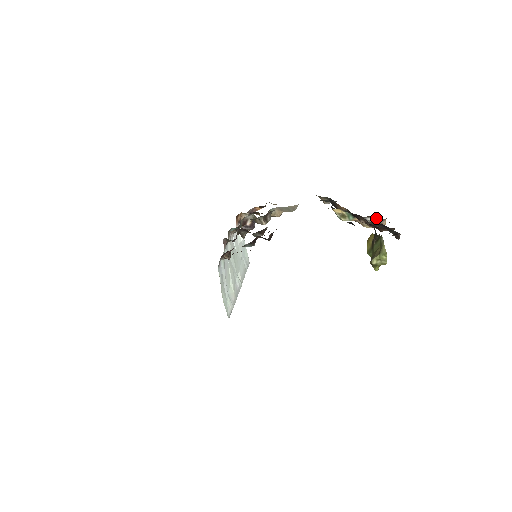
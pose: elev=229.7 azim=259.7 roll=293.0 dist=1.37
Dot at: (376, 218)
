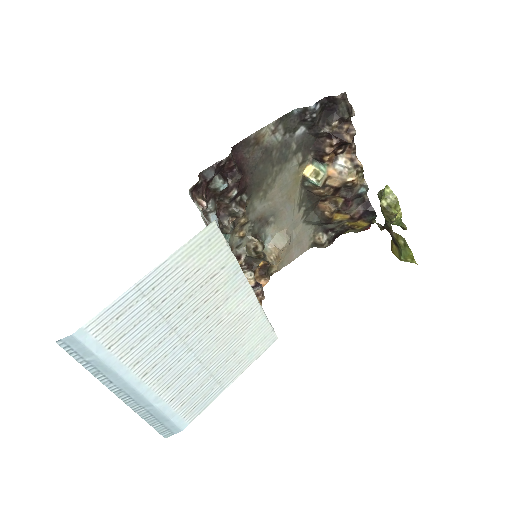
Dot at: (345, 158)
